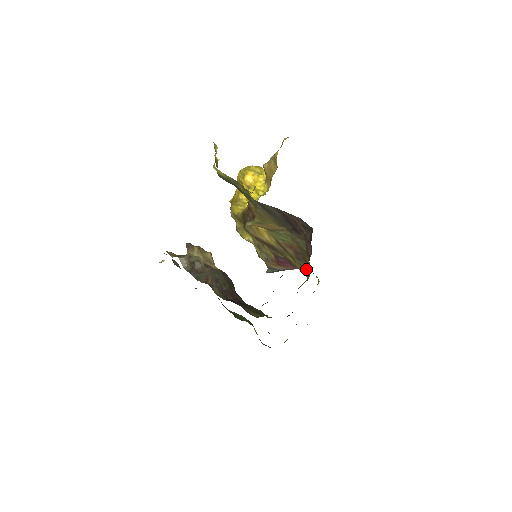
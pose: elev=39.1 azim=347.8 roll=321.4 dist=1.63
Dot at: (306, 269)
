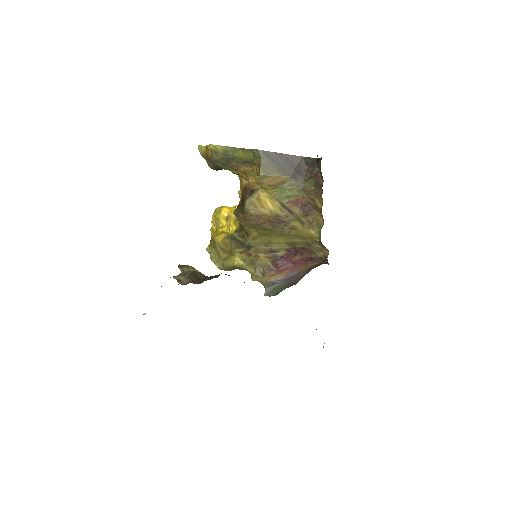
Dot at: (317, 223)
